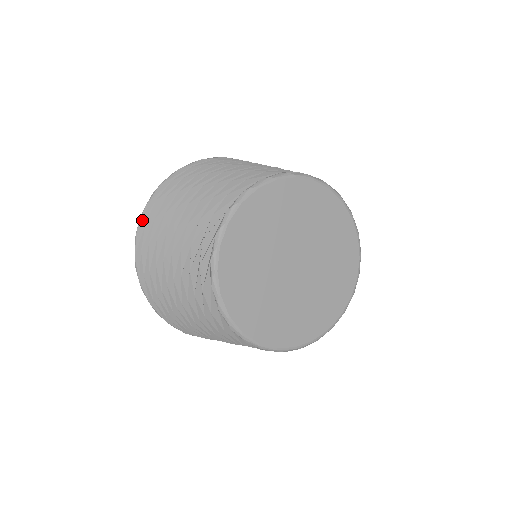
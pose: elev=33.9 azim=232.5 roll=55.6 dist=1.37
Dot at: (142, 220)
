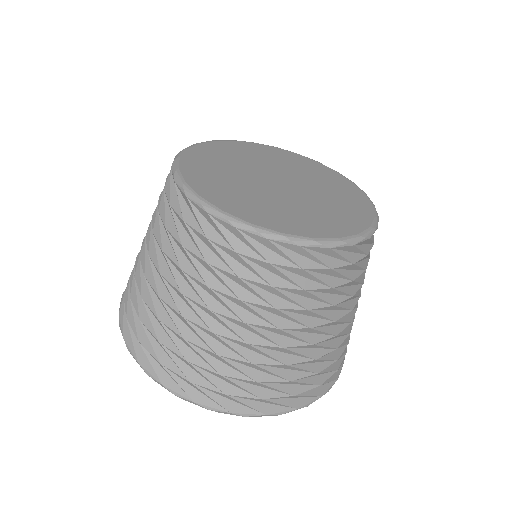
Dot at: (122, 304)
